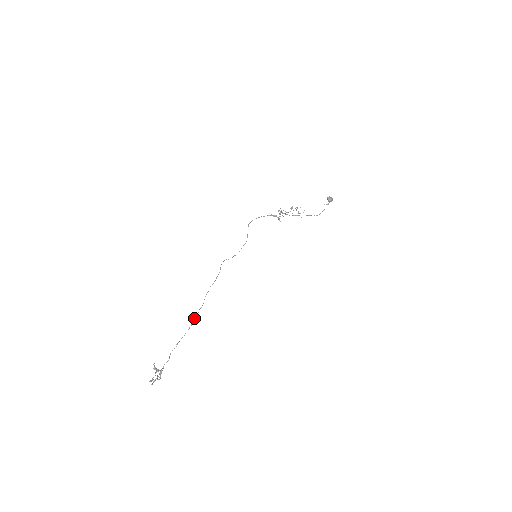
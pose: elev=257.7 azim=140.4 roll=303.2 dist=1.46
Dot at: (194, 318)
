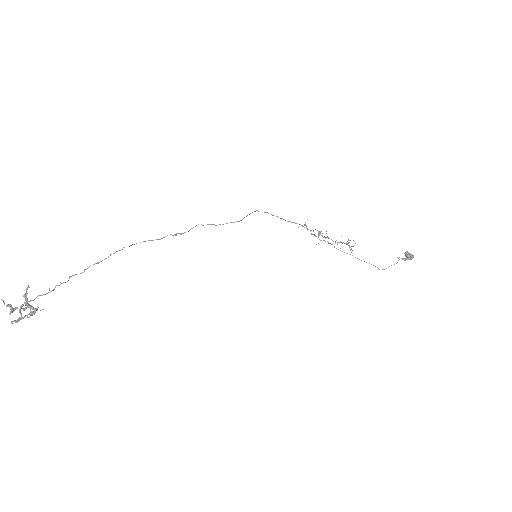
Dot at: (111, 254)
